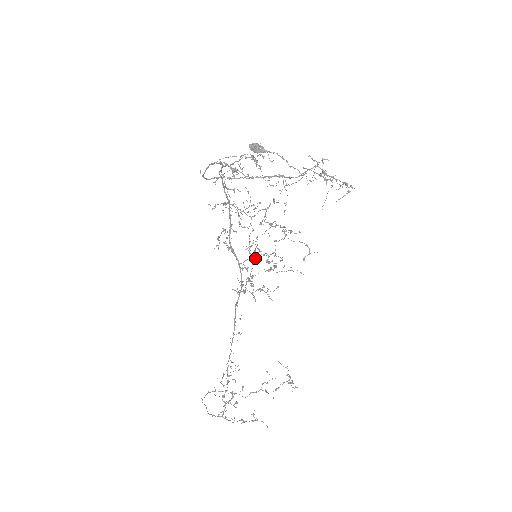
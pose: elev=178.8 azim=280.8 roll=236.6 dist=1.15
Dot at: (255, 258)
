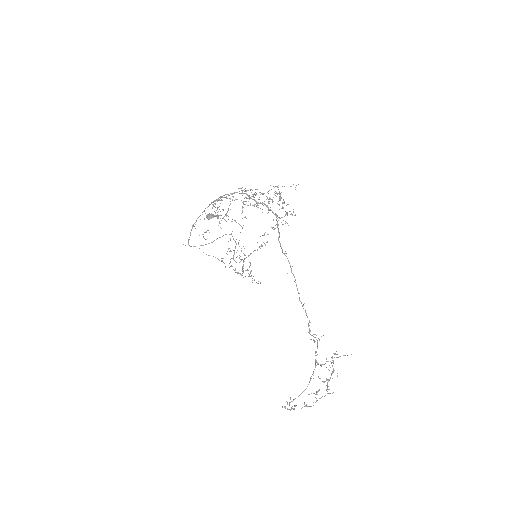
Dot at: (272, 202)
